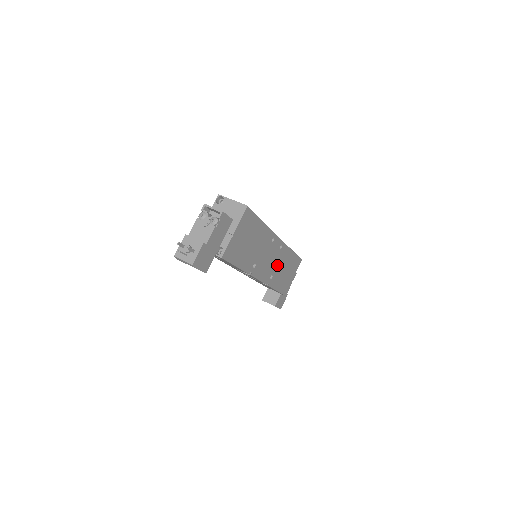
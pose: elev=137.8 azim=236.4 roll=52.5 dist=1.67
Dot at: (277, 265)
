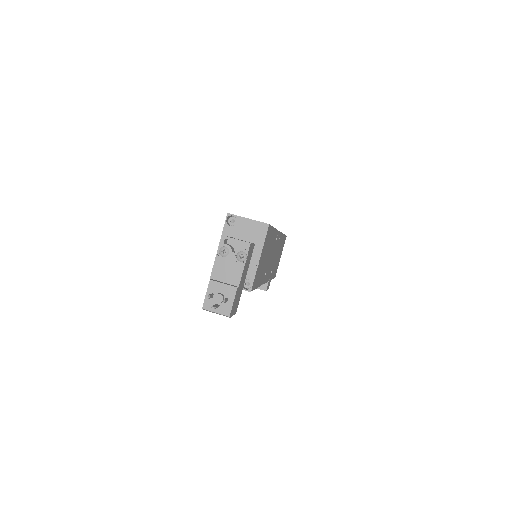
Dot at: (275, 257)
